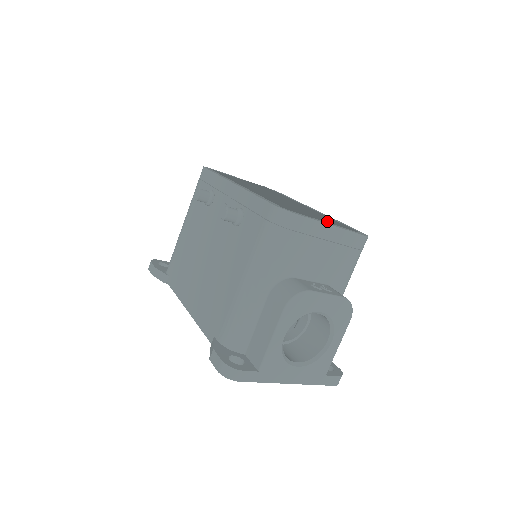
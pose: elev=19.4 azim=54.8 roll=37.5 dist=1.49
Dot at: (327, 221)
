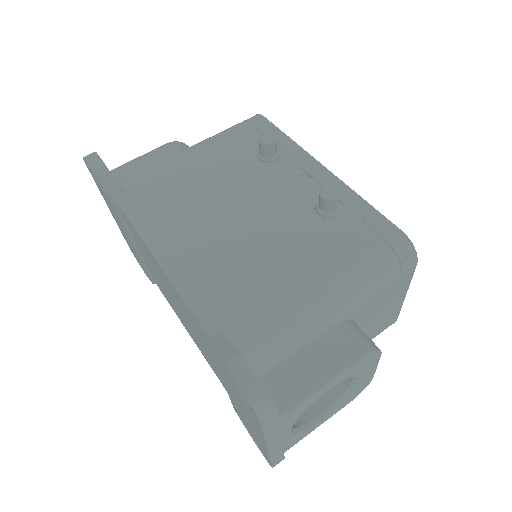
Dot at: occluded
